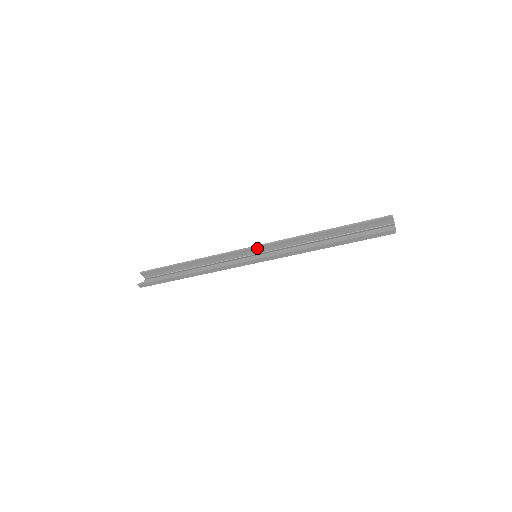
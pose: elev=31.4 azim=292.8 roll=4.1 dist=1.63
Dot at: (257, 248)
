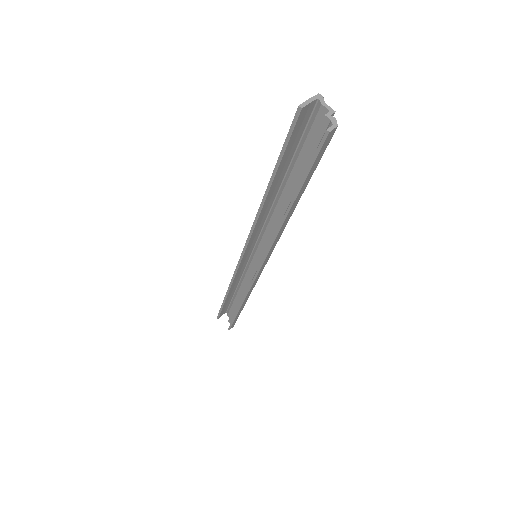
Dot at: (246, 252)
